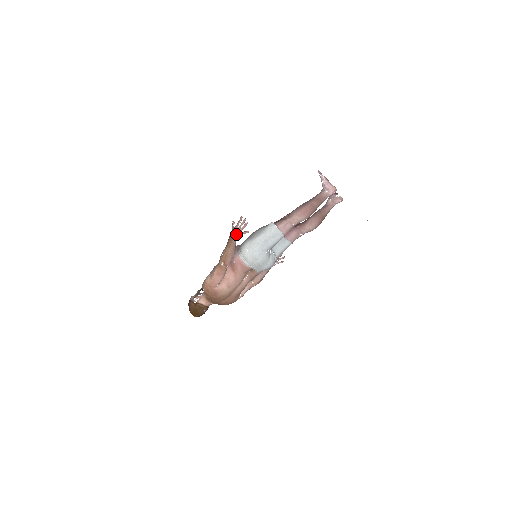
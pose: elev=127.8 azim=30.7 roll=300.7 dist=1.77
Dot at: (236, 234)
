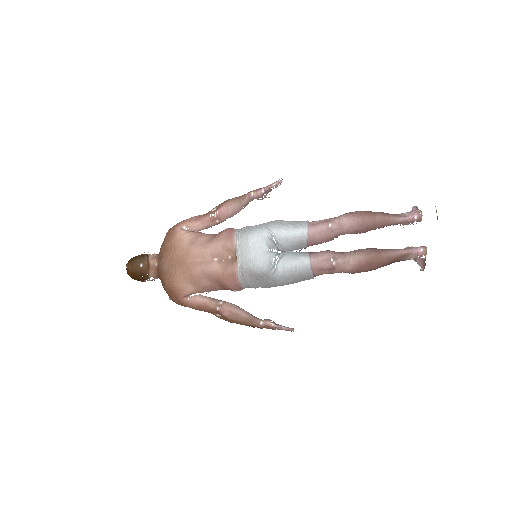
Dot at: (258, 189)
